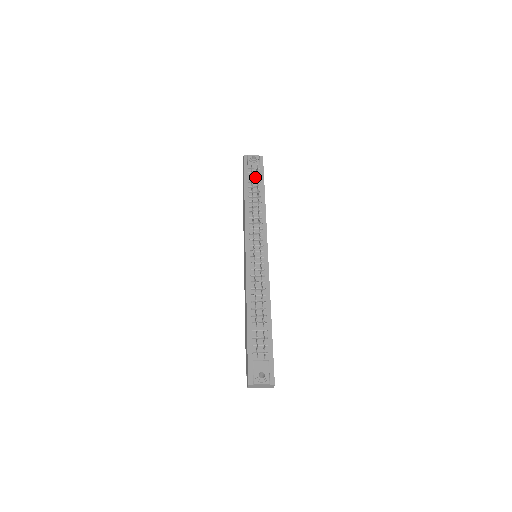
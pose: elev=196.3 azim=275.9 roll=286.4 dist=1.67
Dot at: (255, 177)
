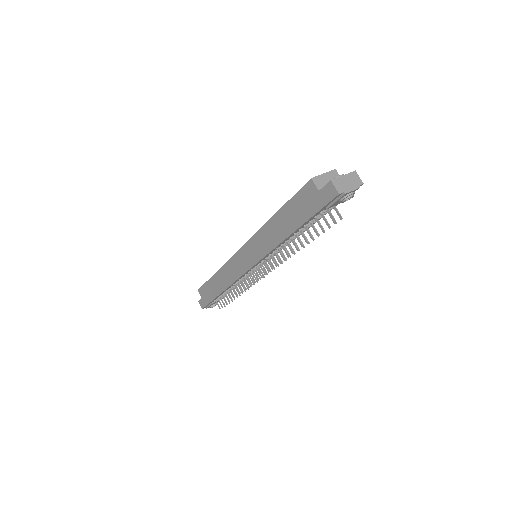
Dot at: occluded
